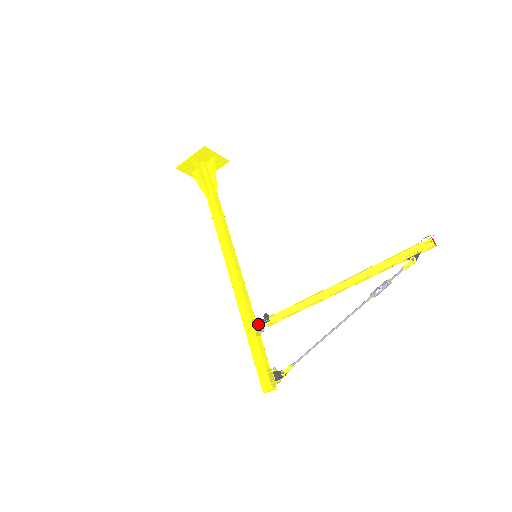
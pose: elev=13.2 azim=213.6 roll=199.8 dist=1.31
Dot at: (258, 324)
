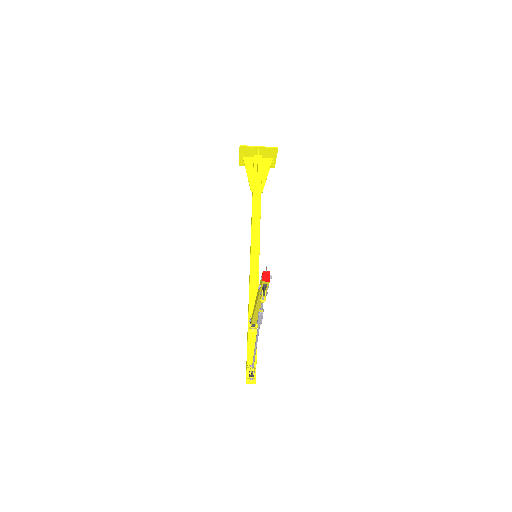
Dot at: occluded
